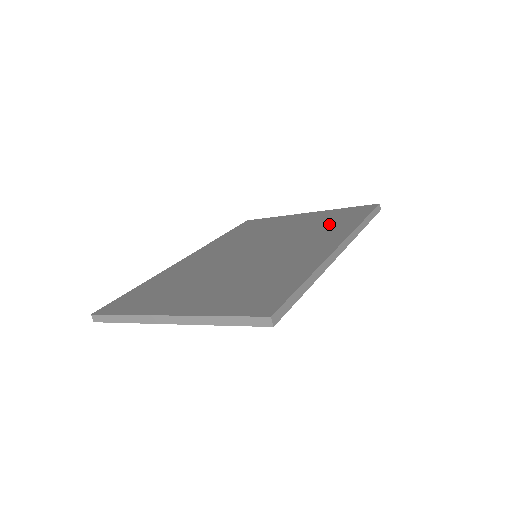
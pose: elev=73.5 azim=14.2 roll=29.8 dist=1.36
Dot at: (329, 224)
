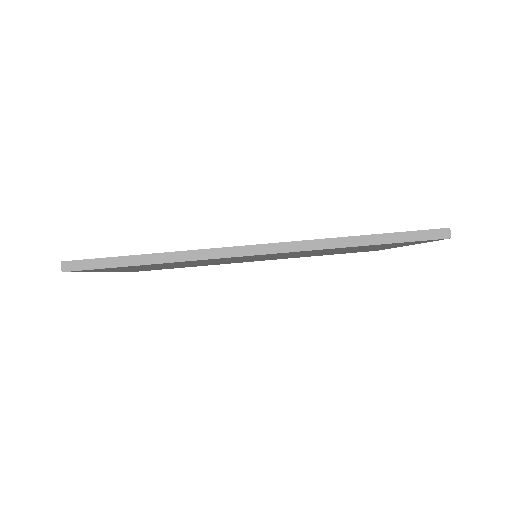
Dot at: occluded
